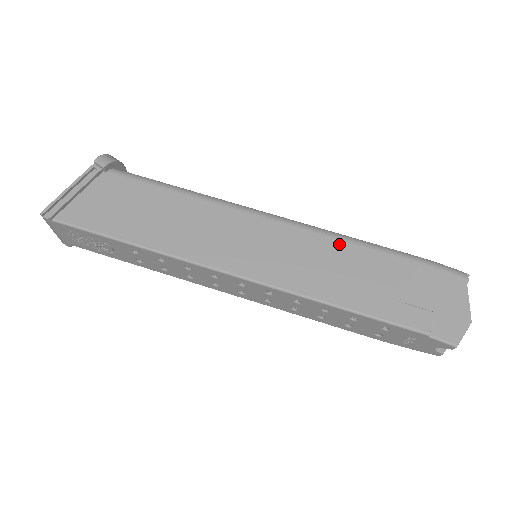
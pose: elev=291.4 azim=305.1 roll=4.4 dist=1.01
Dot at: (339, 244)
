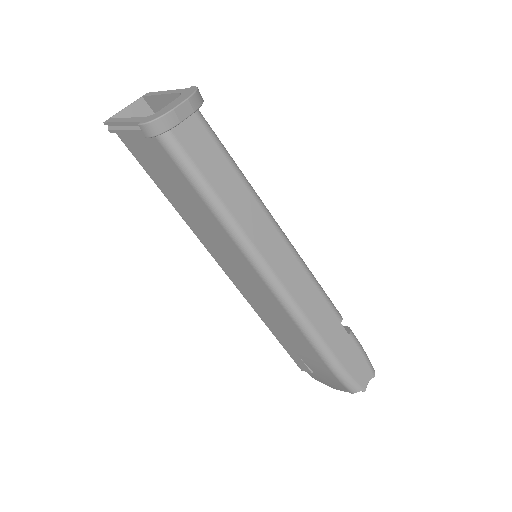
Dot at: (291, 322)
